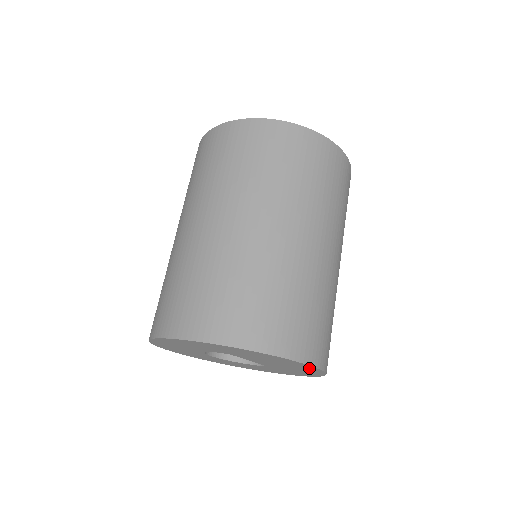
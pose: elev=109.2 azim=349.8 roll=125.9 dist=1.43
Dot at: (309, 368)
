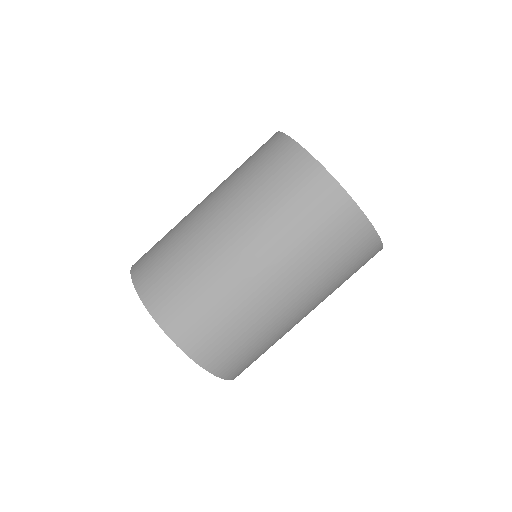
Dot at: occluded
